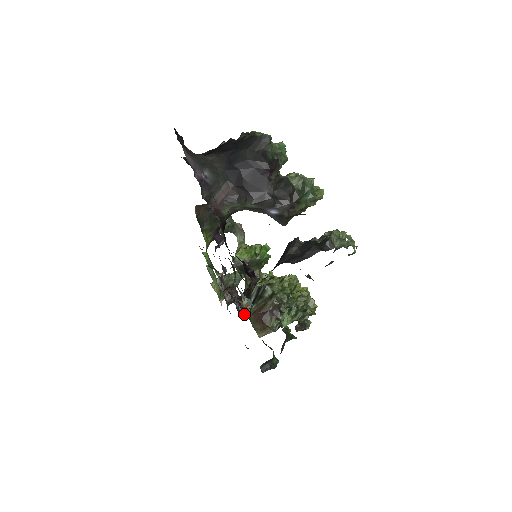
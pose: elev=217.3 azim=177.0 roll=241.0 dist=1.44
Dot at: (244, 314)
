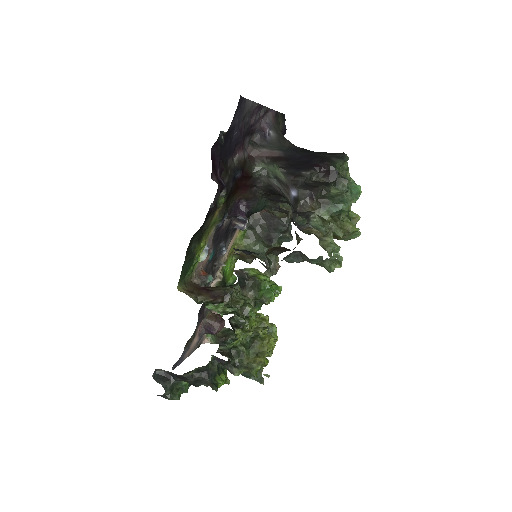
Dot at: occluded
